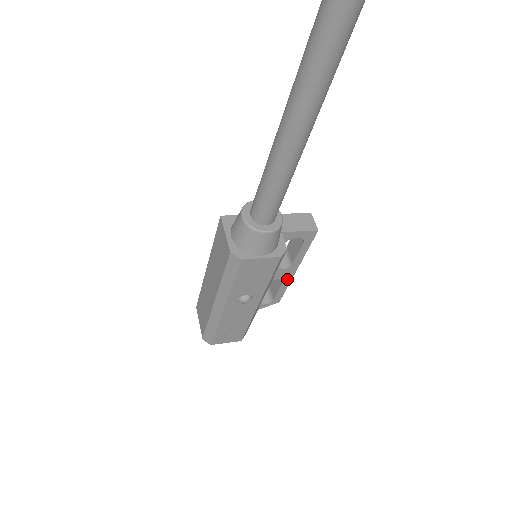
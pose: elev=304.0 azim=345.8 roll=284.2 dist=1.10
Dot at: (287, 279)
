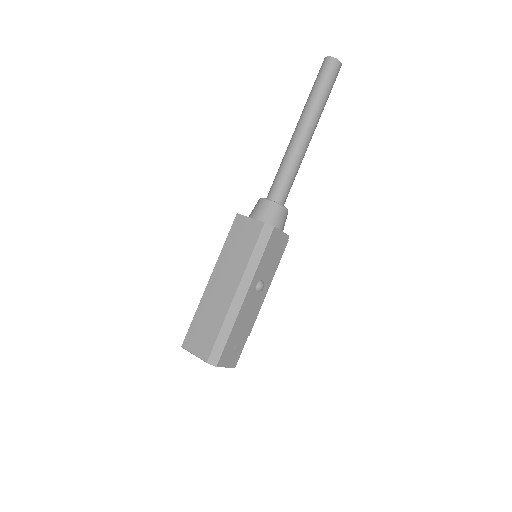
Dot at: occluded
